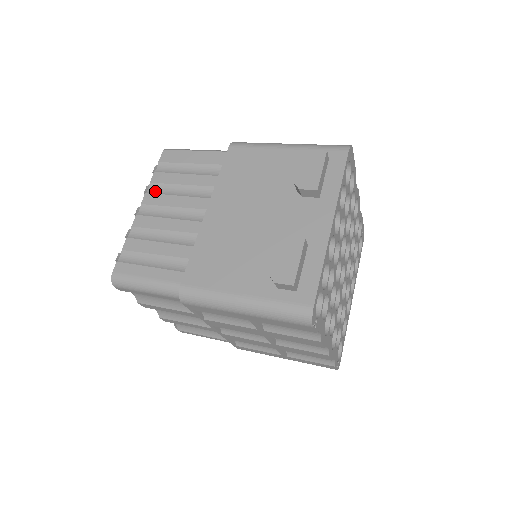
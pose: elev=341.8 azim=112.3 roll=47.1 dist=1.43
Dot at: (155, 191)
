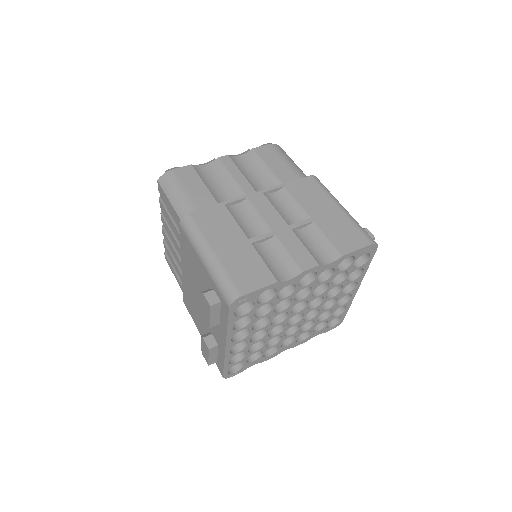
Dot at: (164, 216)
